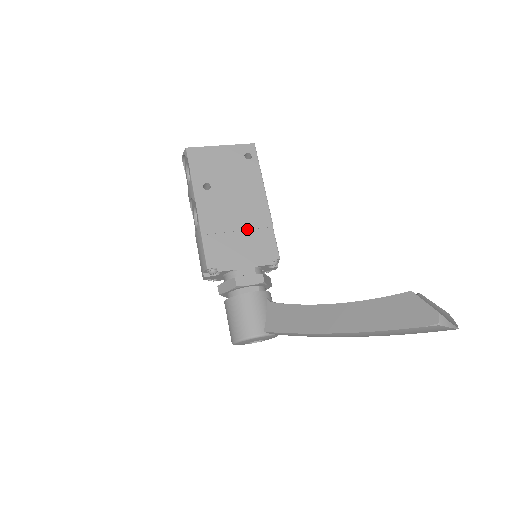
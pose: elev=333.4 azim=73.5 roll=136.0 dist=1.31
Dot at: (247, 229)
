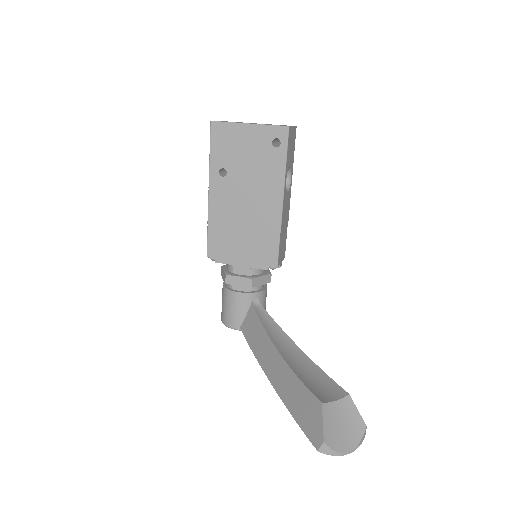
Dot at: (252, 229)
